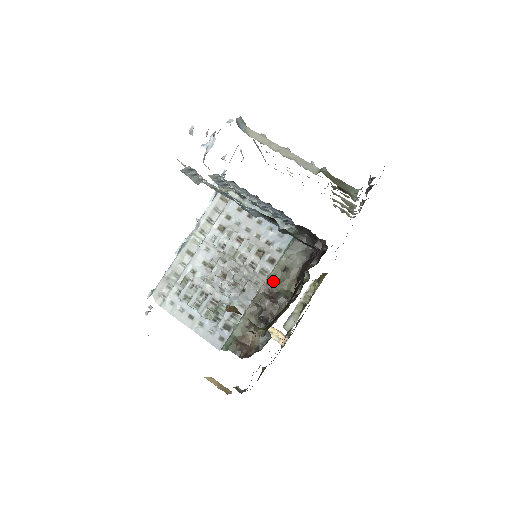
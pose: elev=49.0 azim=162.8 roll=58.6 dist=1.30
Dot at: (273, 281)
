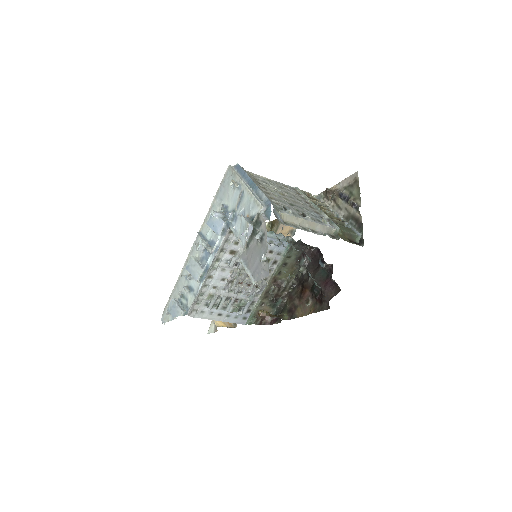
Dot at: (277, 274)
